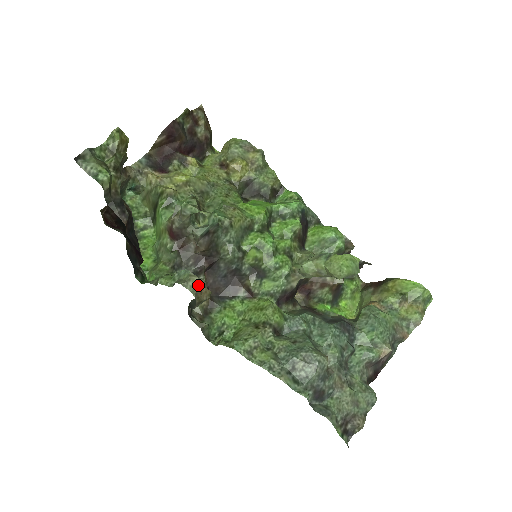
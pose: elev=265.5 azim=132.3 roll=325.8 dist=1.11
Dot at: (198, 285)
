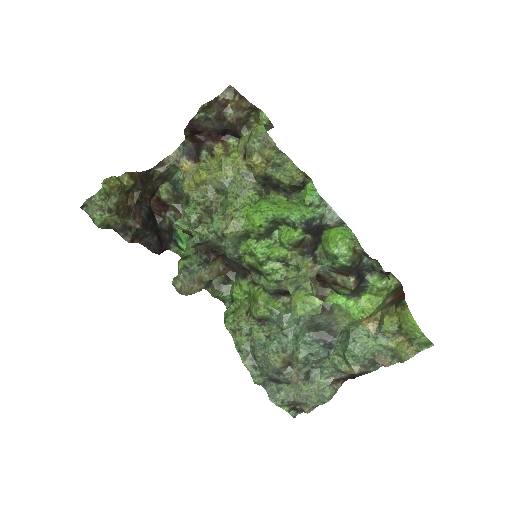
Dot at: (184, 287)
